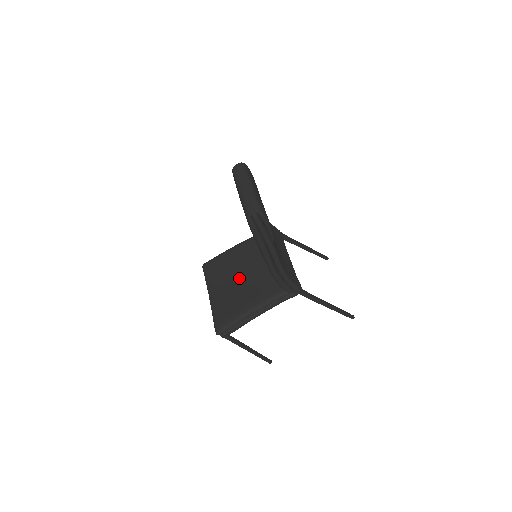
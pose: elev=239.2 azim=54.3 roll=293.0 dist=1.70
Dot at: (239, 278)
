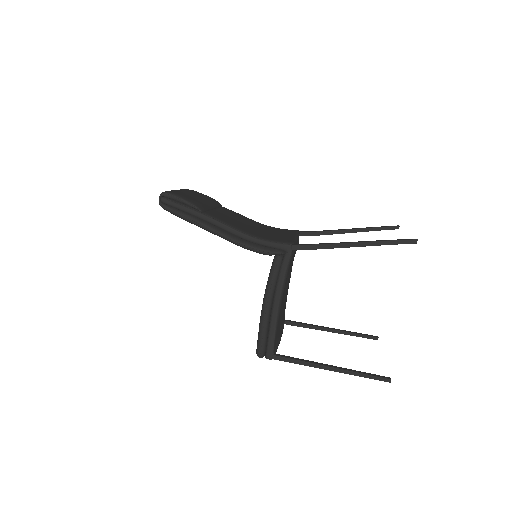
Dot at: occluded
